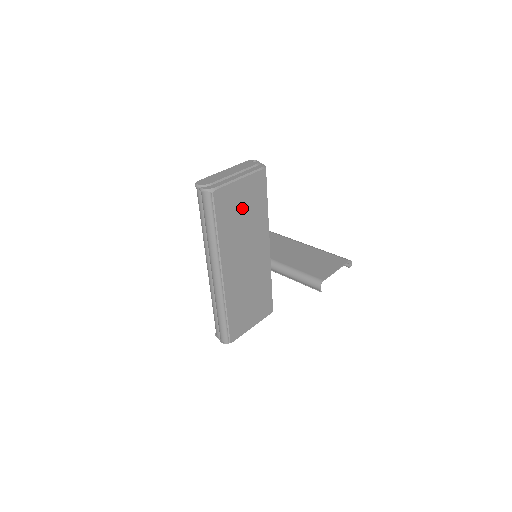
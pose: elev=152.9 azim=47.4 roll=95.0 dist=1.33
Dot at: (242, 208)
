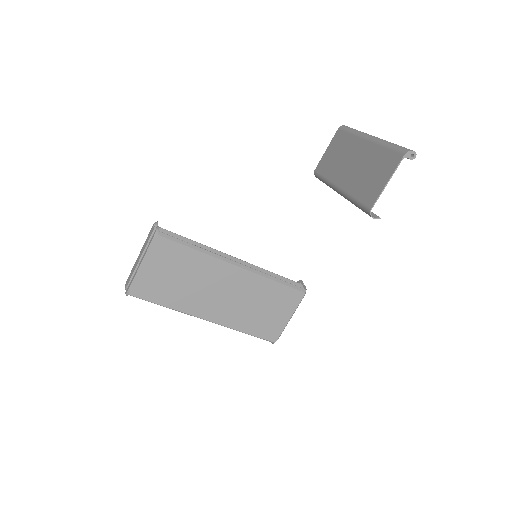
Dot at: (169, 276)
